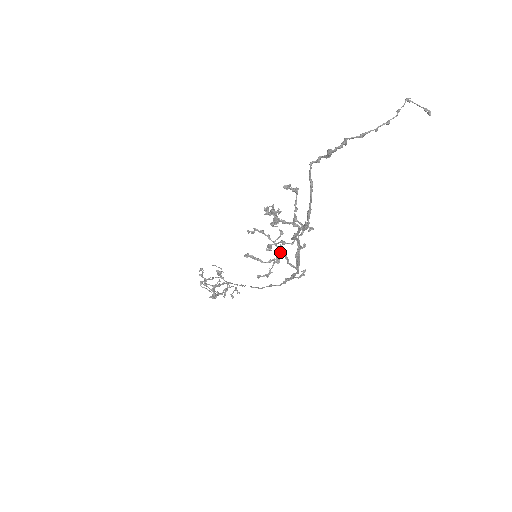
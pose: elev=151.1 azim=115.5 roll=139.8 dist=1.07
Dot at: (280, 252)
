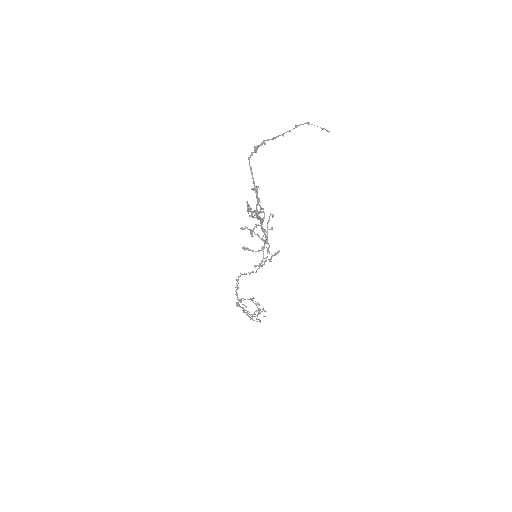
Dot at: (265, 243)
